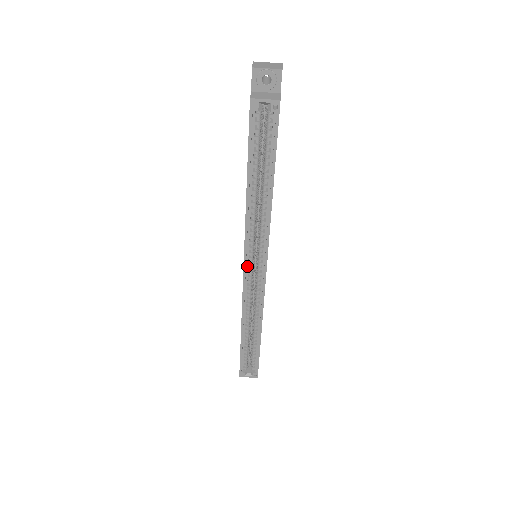
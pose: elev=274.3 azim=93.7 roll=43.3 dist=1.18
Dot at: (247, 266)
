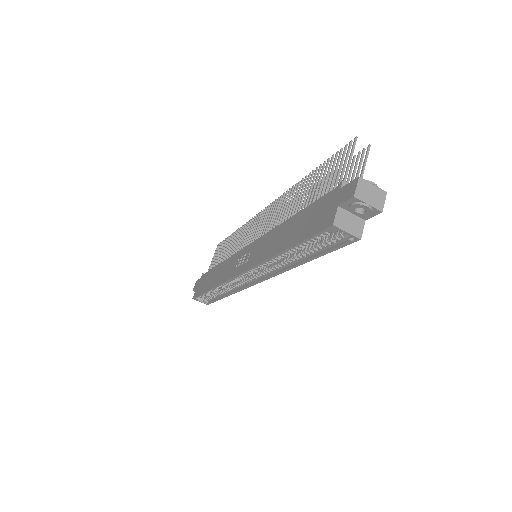
Dot at: occluded
